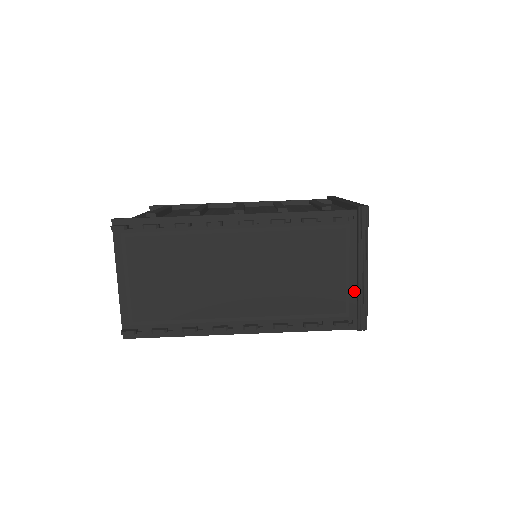
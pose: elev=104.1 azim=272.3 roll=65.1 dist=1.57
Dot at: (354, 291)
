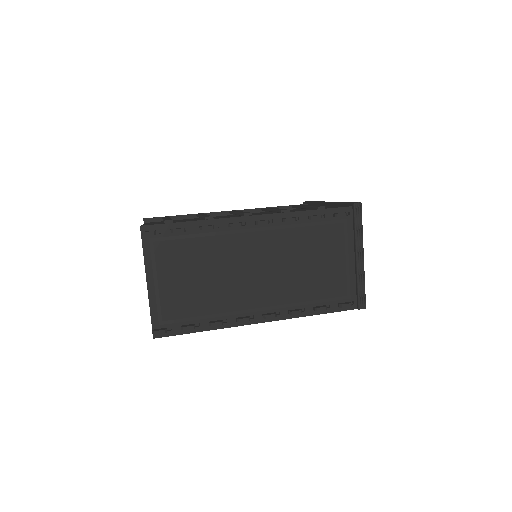
Dot at: (353, 276)
